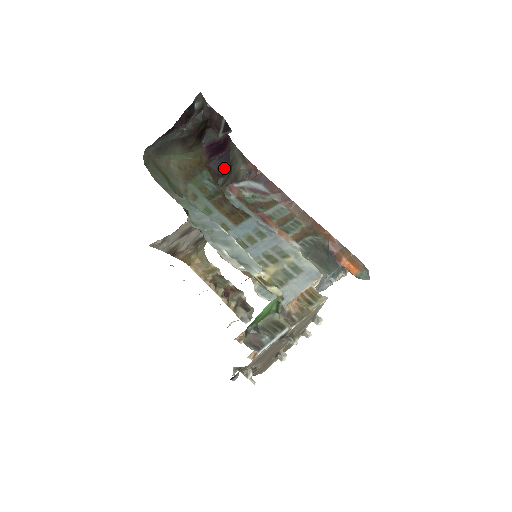
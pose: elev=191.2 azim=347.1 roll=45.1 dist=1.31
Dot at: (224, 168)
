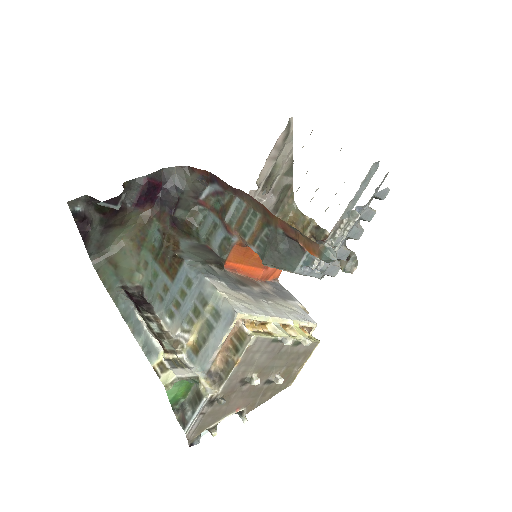
Dot at: (171, 202)
